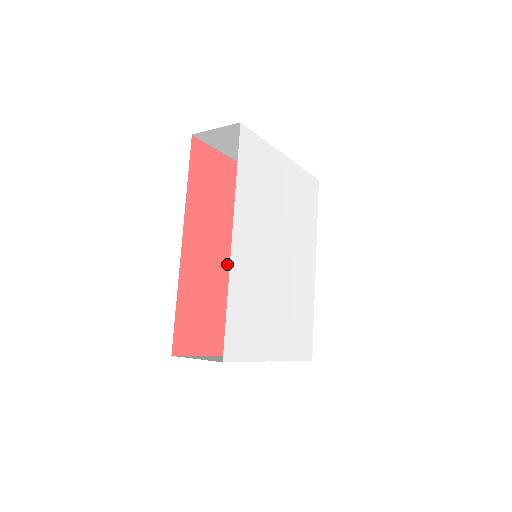
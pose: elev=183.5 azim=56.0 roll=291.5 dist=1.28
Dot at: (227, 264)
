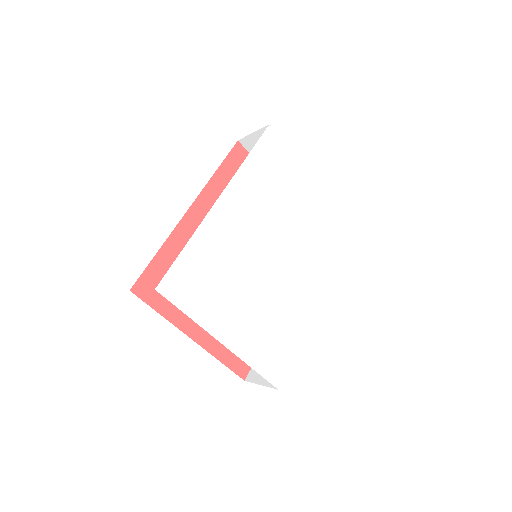
Dot at: occluded
